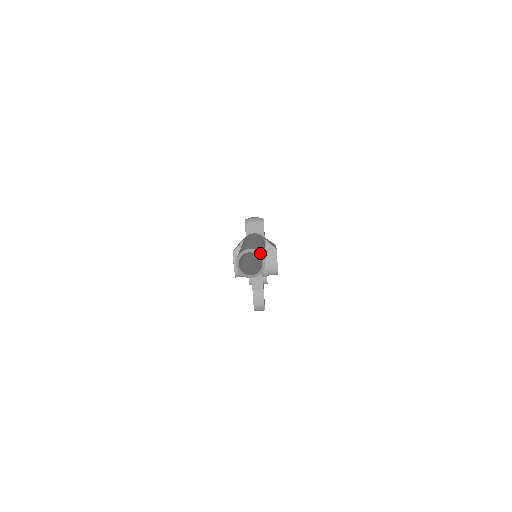
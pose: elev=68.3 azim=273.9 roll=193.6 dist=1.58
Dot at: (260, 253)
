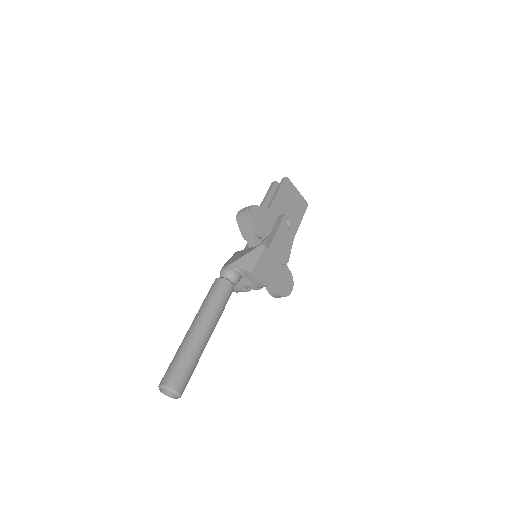
Dot at: (169, 388)
